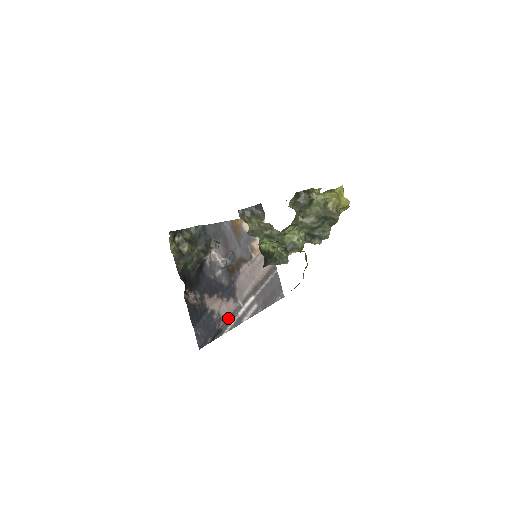
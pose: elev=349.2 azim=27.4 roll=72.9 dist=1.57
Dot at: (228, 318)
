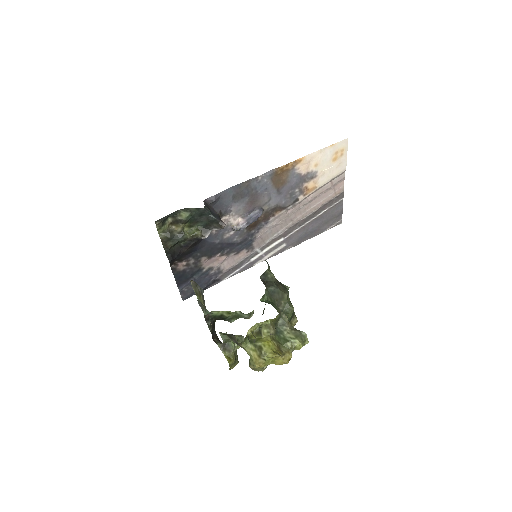
Dot at: (233, 267)
